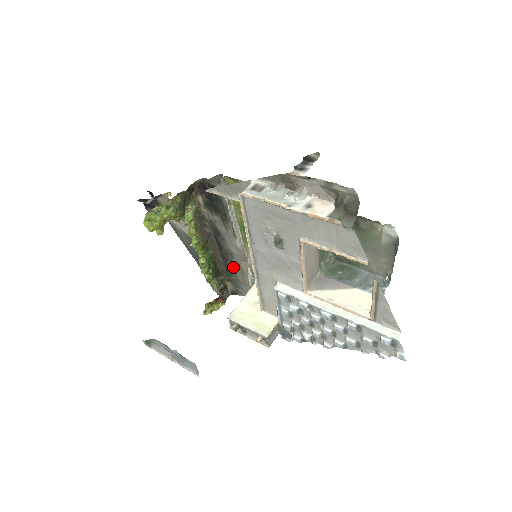
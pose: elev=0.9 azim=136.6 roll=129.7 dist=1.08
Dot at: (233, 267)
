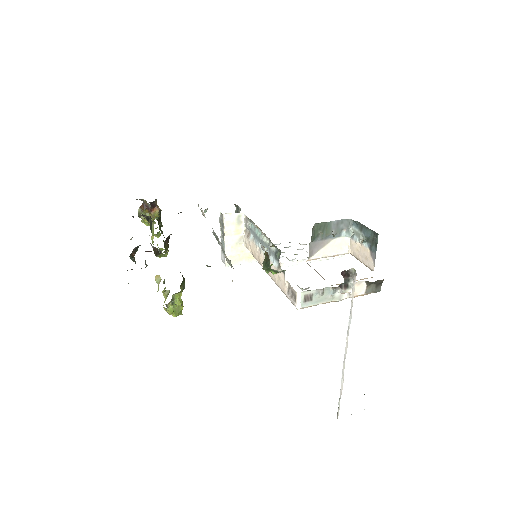
Dot at: occluded
